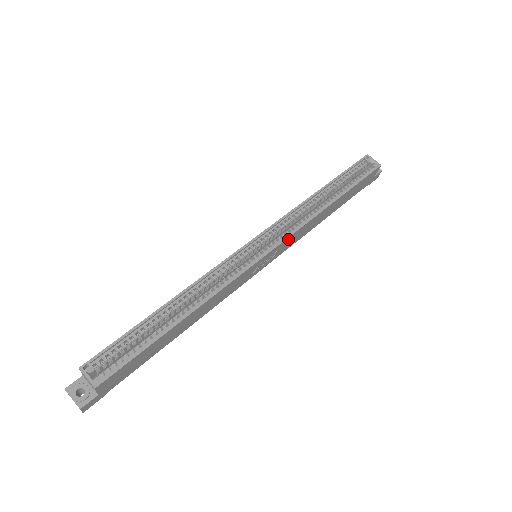
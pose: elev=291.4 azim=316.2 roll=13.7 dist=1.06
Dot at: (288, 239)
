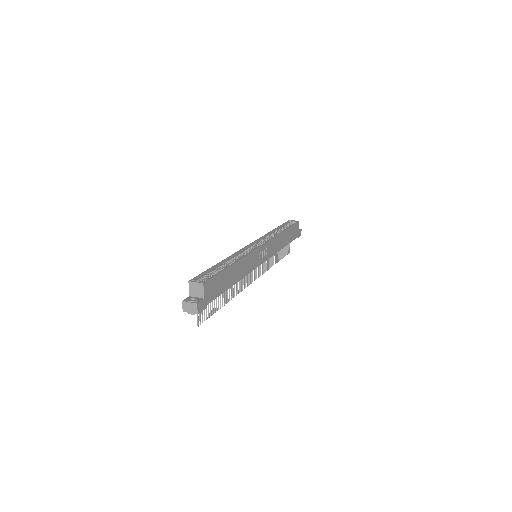
Dot at: (269, 243)
